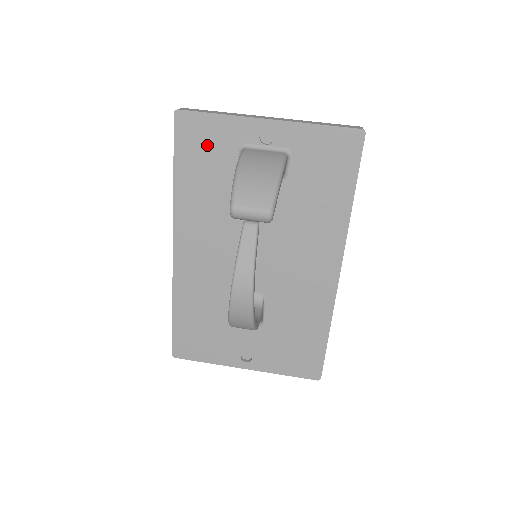
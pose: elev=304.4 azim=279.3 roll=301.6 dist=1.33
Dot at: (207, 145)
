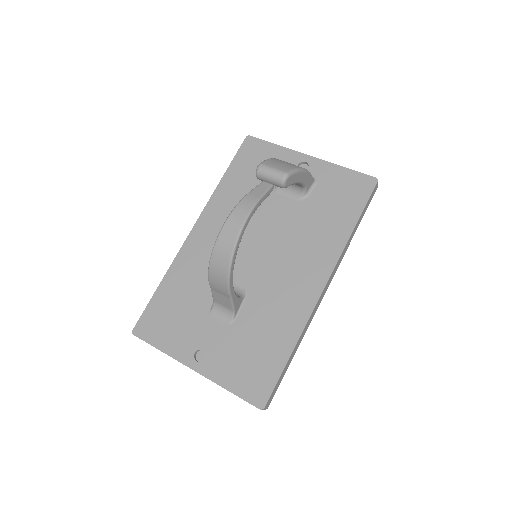
Dot at: (258, 161)
